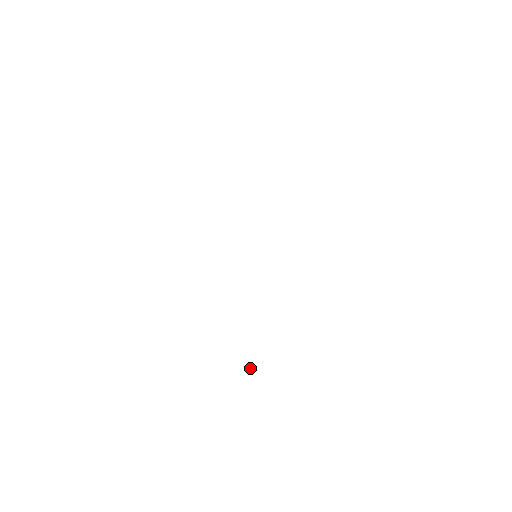
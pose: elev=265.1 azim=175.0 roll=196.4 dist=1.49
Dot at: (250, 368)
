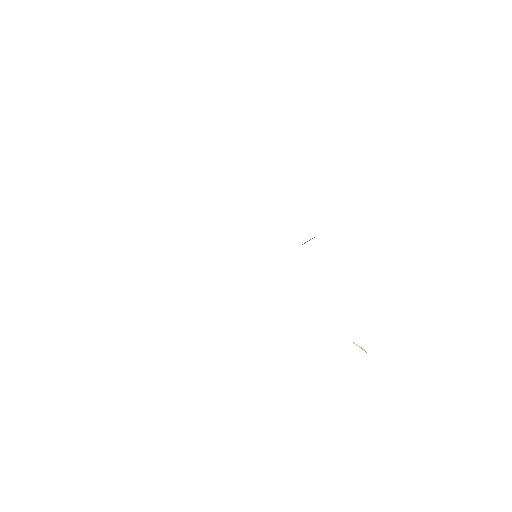
Dot at: occluded
